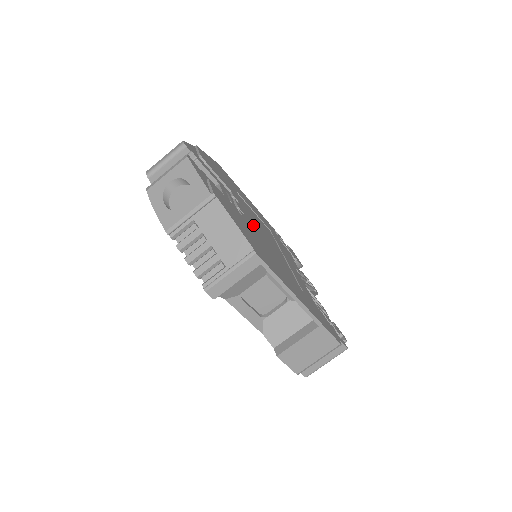
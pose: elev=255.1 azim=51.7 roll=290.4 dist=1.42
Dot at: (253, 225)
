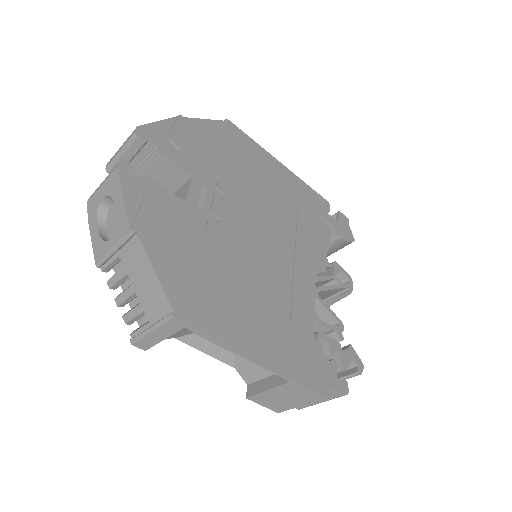
Dot at: (236, 230)
